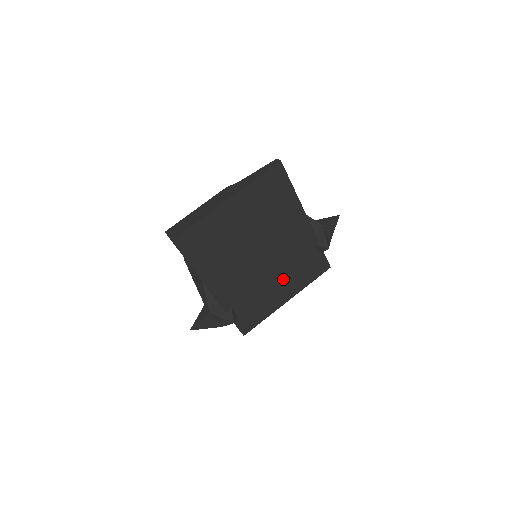
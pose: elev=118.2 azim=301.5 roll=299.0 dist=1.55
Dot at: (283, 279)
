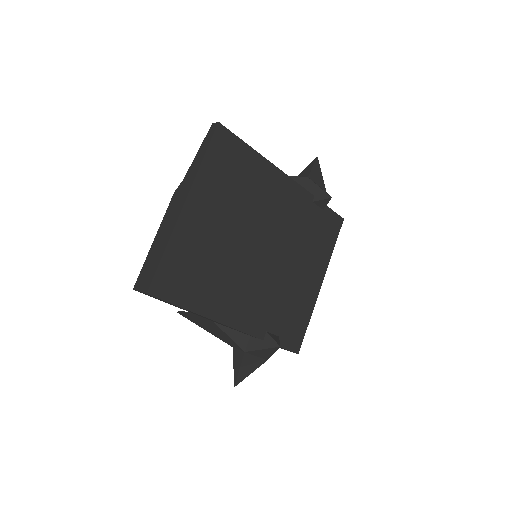
Dot at: (302, 263)
